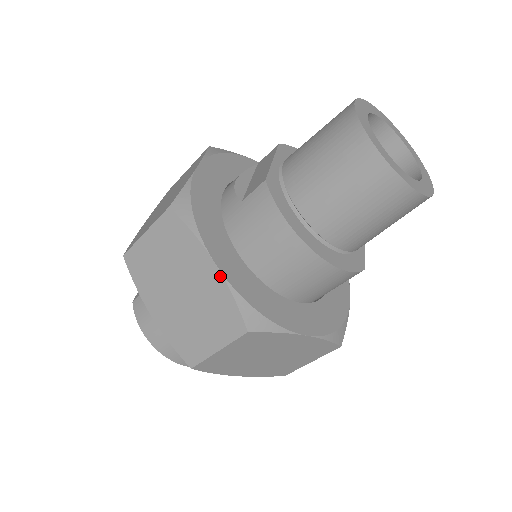
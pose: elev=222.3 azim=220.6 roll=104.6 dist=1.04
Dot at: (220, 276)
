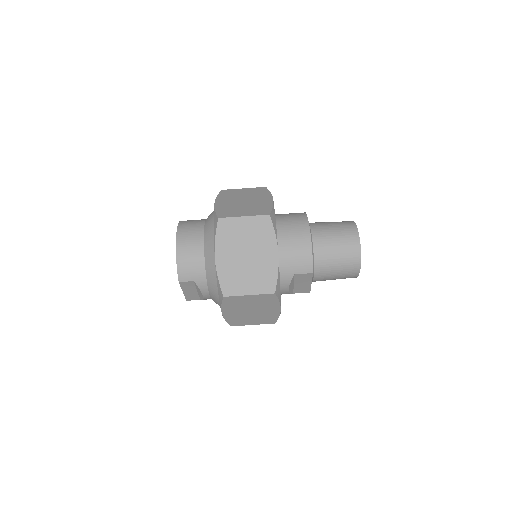
Dot at: (272, 202)
